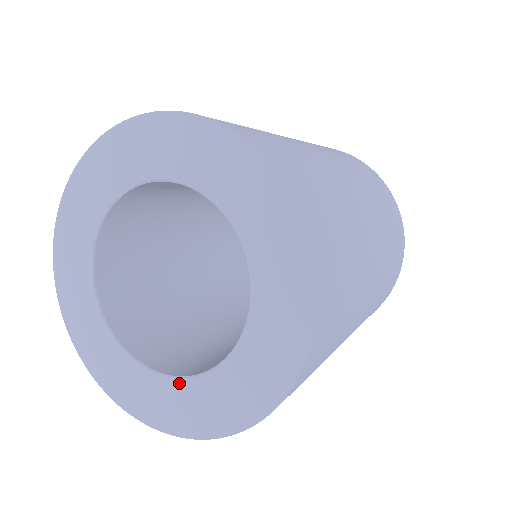
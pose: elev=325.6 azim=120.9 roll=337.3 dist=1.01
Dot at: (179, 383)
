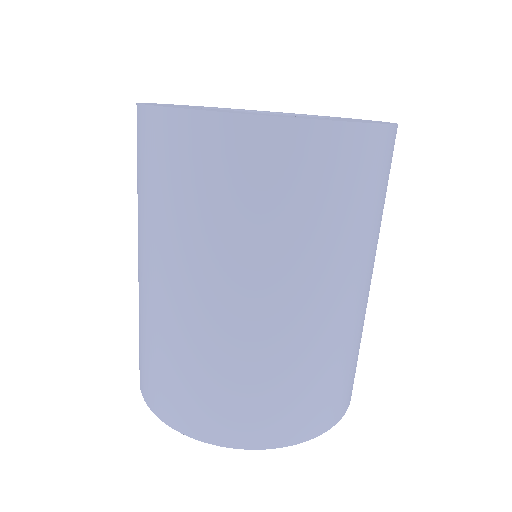
Dot at: occluded
